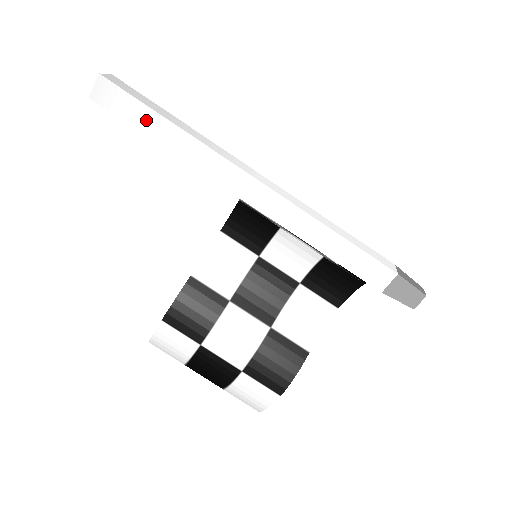
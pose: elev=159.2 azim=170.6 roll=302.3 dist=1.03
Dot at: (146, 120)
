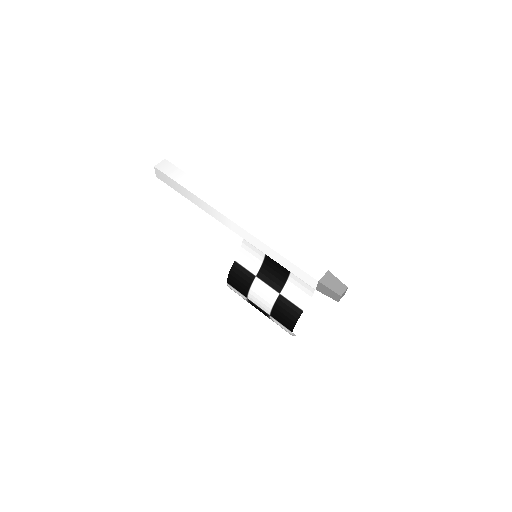
Dot at: (179, 188)
